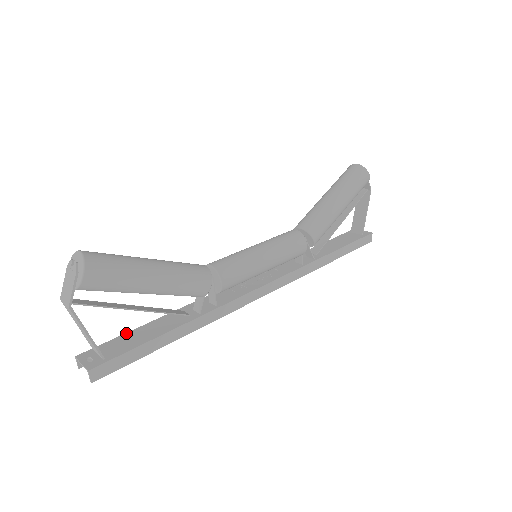
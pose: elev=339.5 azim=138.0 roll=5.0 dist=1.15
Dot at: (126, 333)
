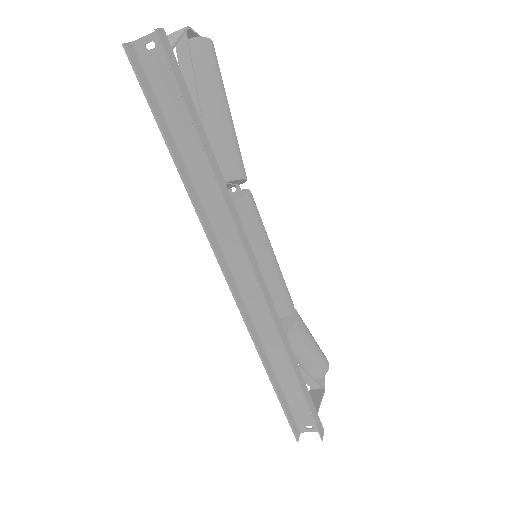
Dot at: (160, 109)
